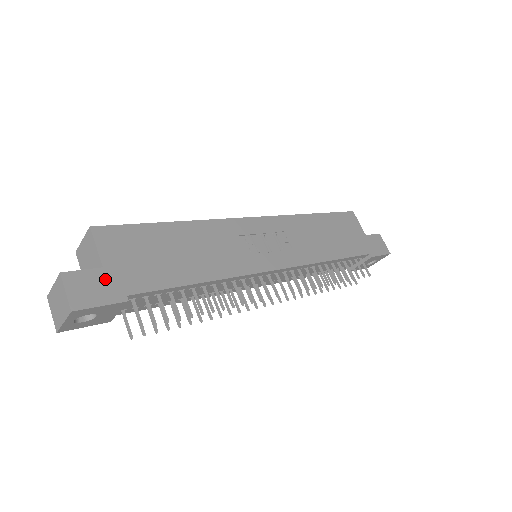
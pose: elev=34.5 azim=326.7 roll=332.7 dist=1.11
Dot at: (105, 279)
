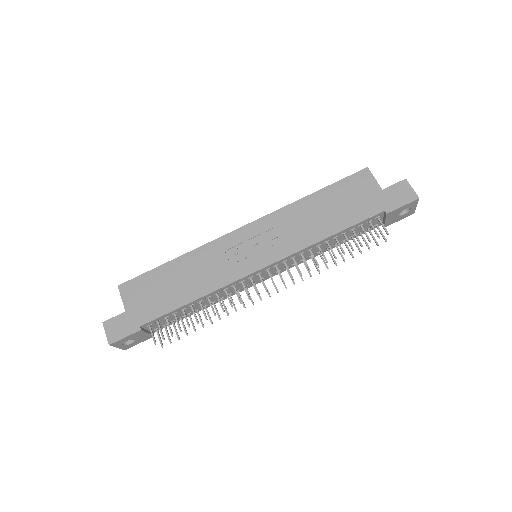
Dot at: (127, 319)
